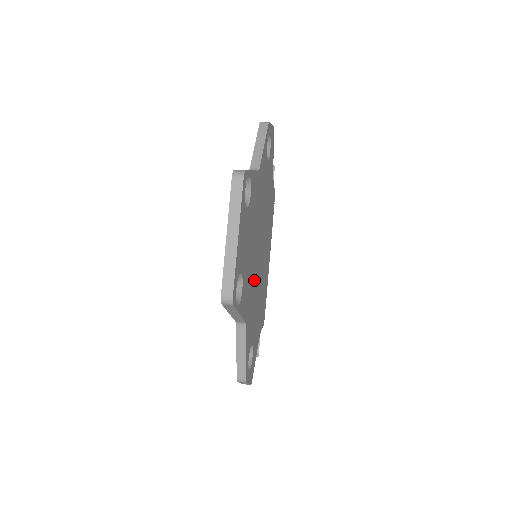
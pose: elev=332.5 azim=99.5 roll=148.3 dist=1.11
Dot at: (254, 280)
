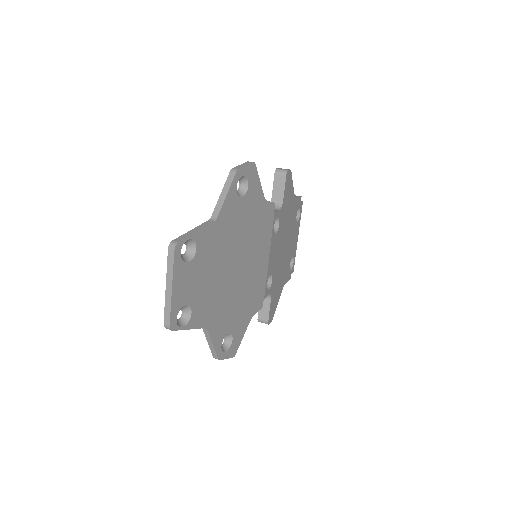
Dot at: (223, 293)
